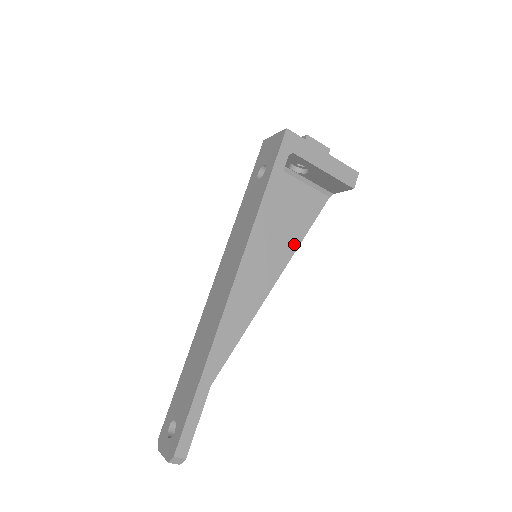
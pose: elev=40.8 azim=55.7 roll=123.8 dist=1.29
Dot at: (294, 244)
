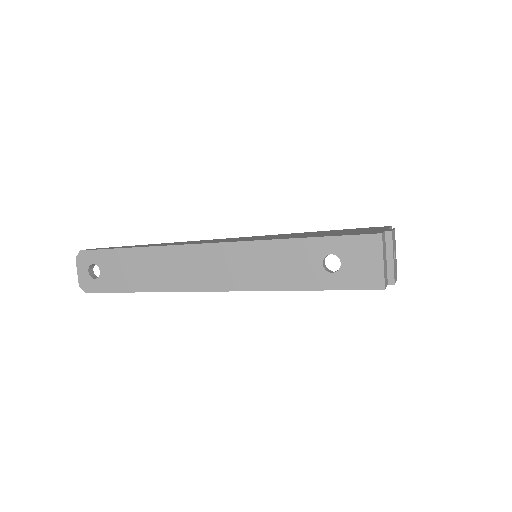
Dot at: occluded
